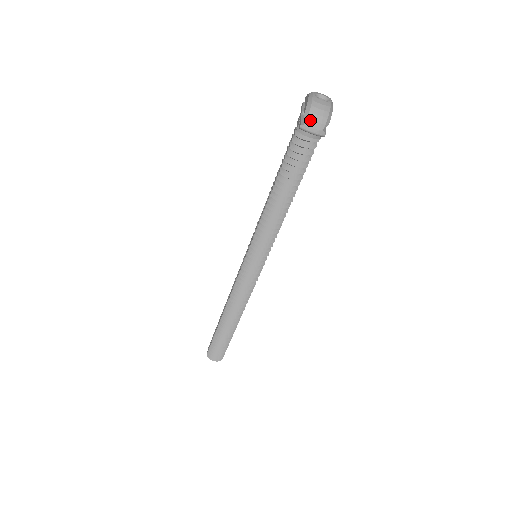
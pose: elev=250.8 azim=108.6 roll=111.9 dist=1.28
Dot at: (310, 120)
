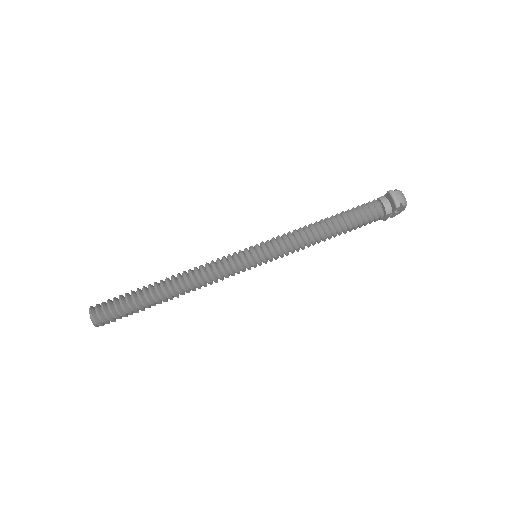
Dot at: (398, 192)
